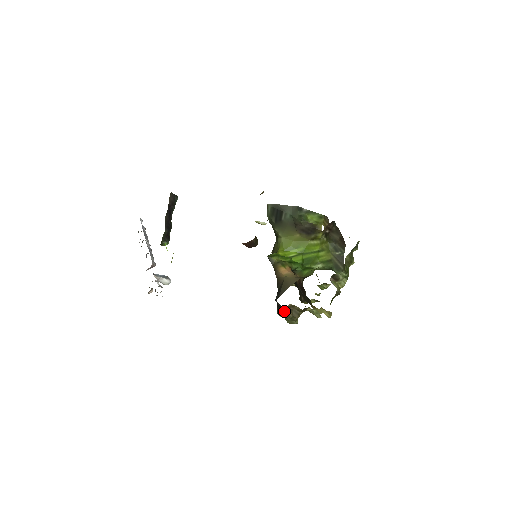
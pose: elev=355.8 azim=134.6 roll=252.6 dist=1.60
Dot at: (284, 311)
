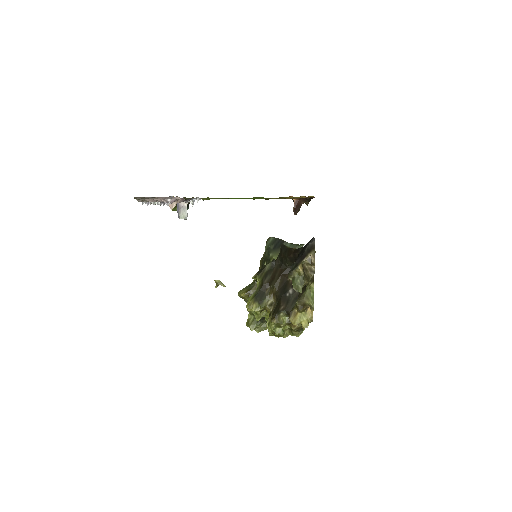
Dot at: (302, 266)
